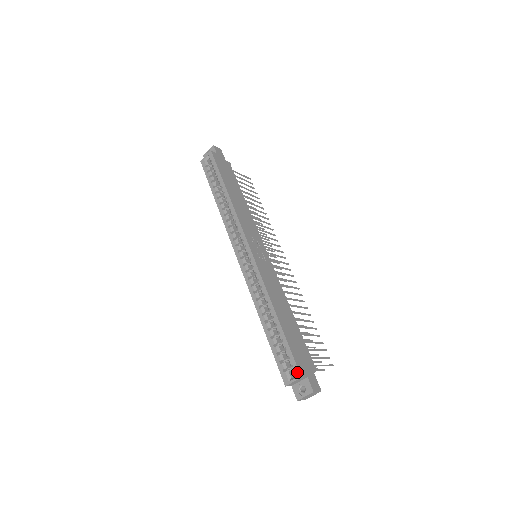
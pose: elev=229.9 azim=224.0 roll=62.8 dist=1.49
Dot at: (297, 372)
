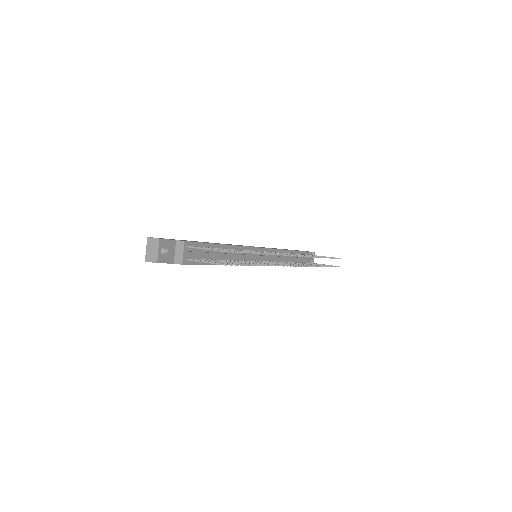
Dot at: occluded
